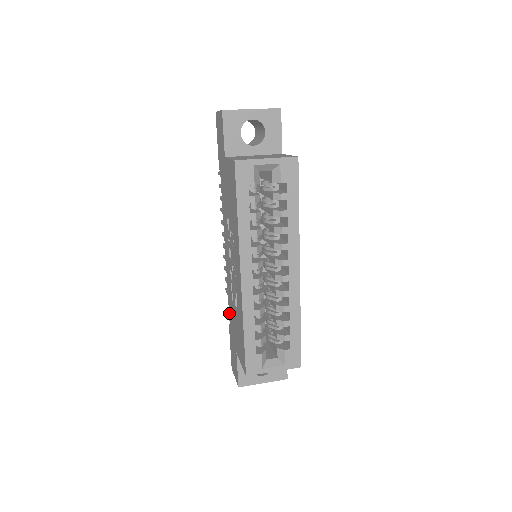
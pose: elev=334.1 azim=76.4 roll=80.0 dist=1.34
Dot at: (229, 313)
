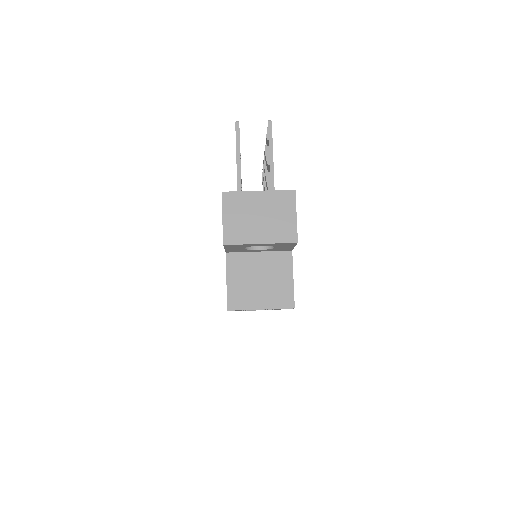
Dot at: occluded
